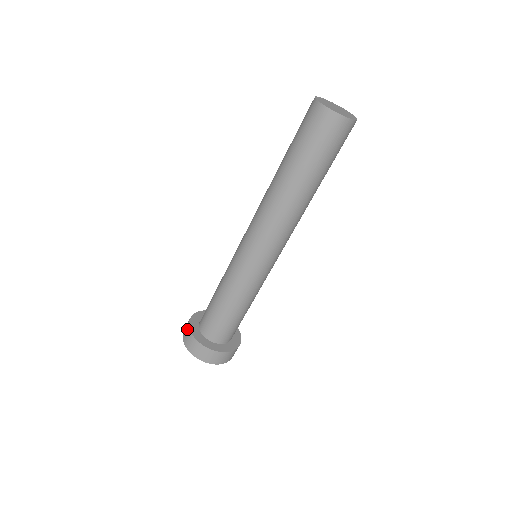
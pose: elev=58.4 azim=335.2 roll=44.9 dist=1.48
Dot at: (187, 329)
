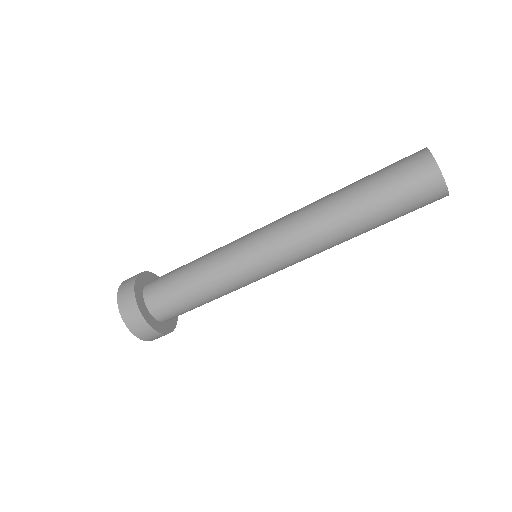
Dot at: (135, 276)
